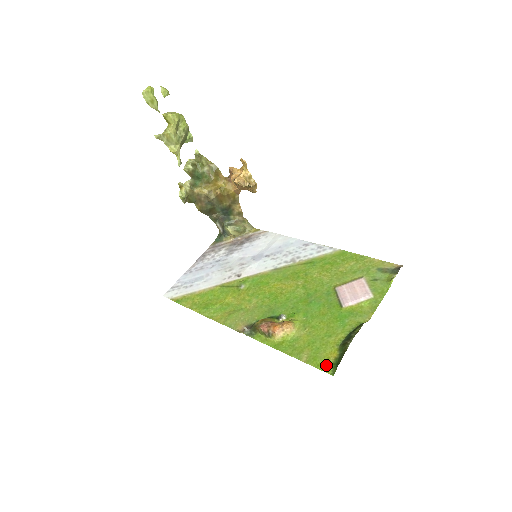
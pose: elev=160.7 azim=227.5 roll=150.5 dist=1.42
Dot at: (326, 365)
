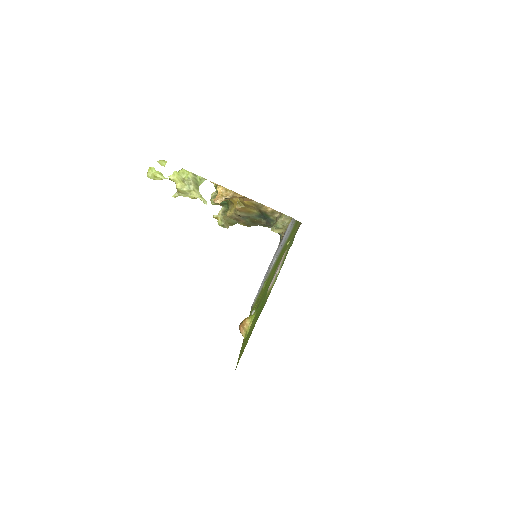
Dot at: occluded
